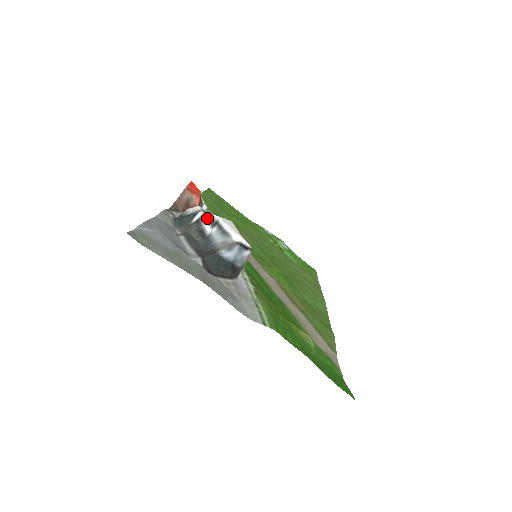
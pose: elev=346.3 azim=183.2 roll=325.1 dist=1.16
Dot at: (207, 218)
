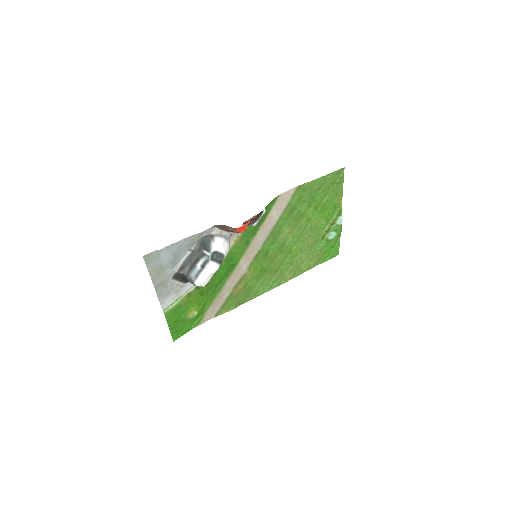
Dot at: (206, 259)
